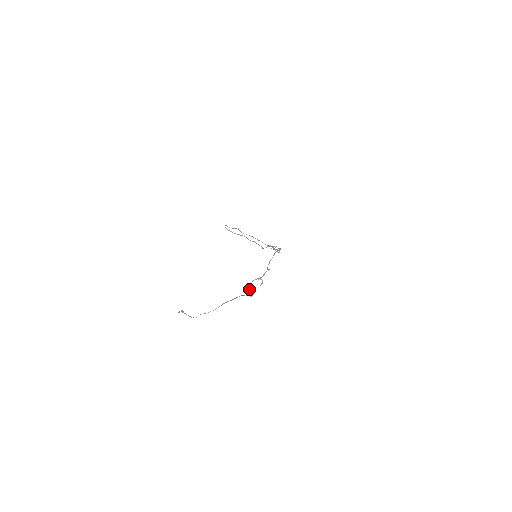
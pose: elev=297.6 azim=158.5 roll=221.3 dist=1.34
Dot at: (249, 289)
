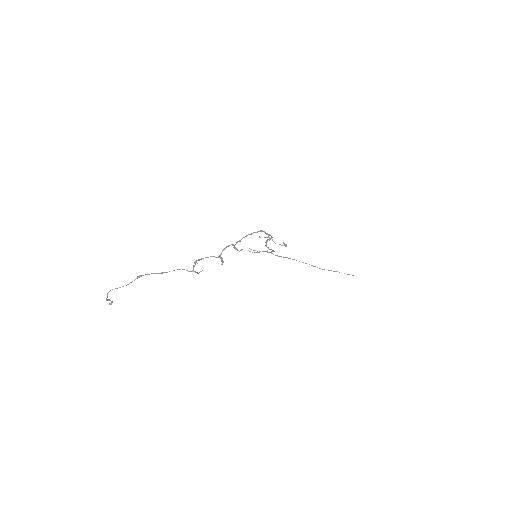
Dot at: (194, 265)
